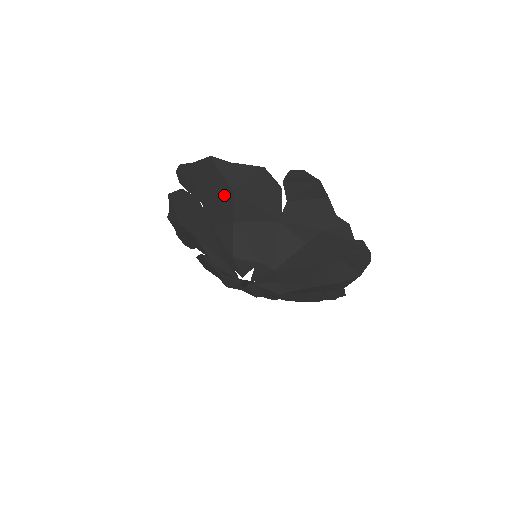
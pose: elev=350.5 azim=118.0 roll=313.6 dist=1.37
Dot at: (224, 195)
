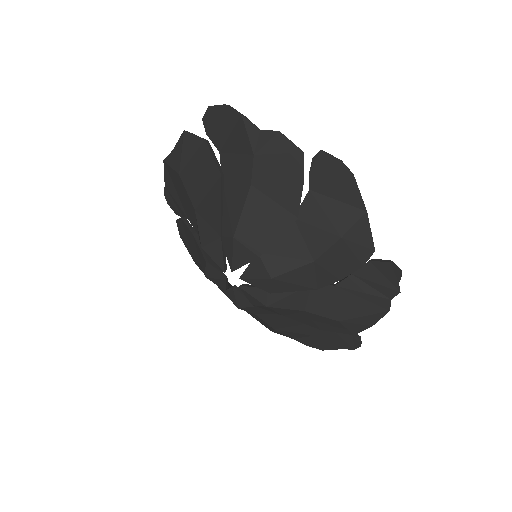
Dot at: (182, 188)
